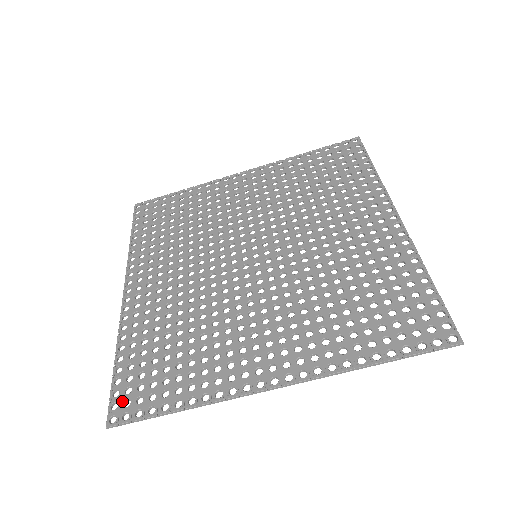
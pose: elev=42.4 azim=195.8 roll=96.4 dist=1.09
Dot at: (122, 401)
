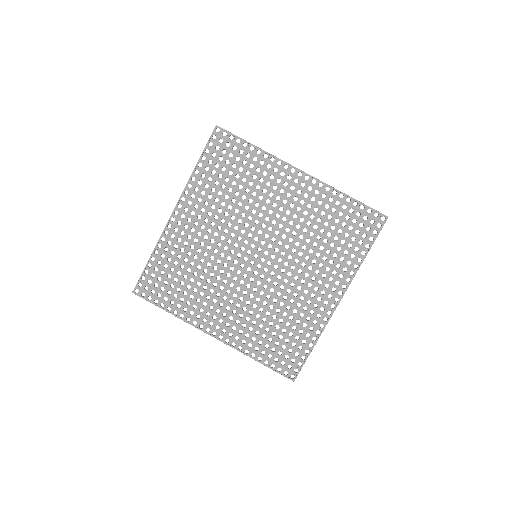
Dot at: (144, 285)
